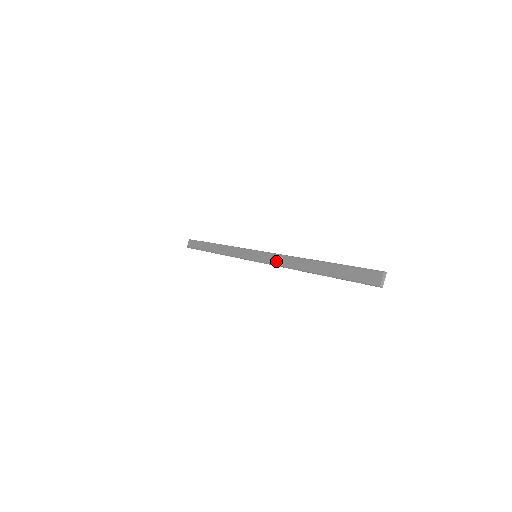
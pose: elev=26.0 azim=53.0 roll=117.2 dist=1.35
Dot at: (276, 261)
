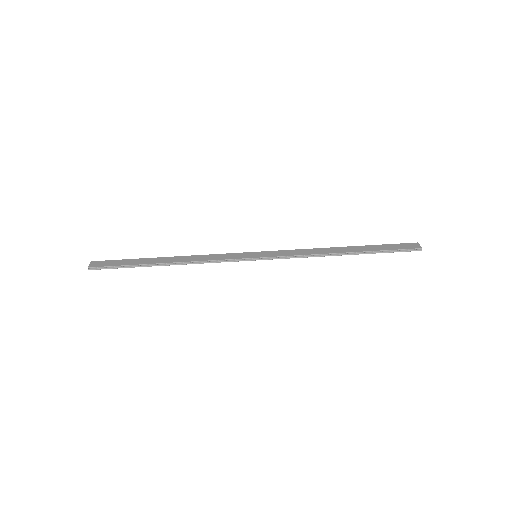
Dot at: (295, 253)
